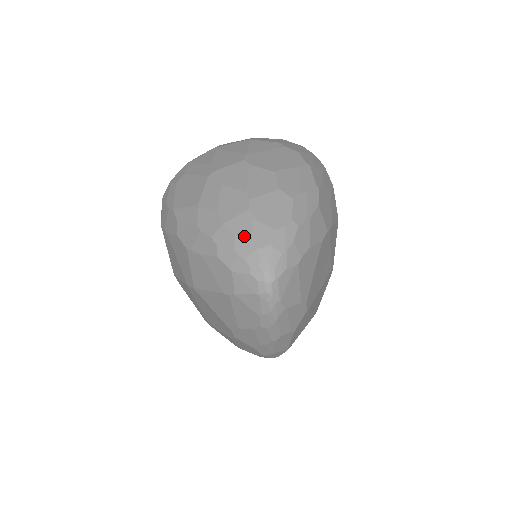
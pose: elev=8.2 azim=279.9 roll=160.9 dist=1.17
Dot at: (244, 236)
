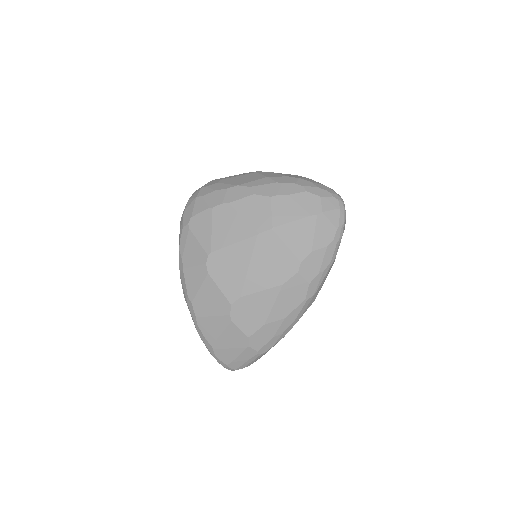
Dot at: (317, 183)
